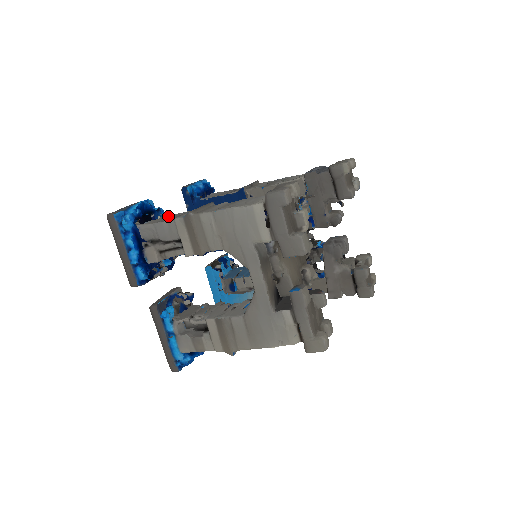
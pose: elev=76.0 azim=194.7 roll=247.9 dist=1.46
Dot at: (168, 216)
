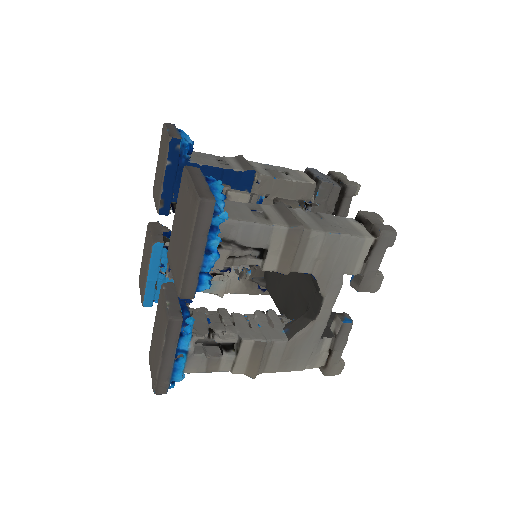
Dot at: (230, 204)
